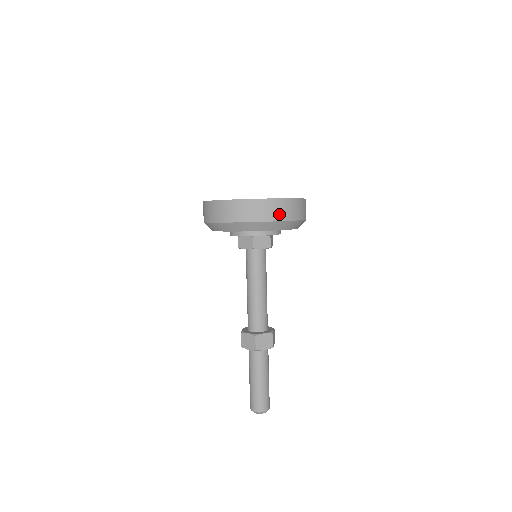
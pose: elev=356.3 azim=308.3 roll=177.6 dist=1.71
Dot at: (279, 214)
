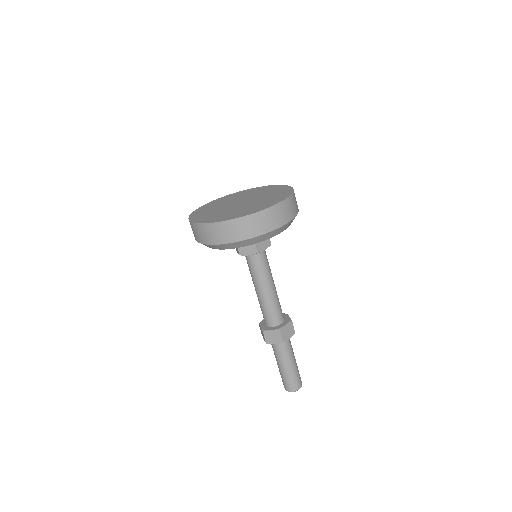
Dot at: (285, 217)
